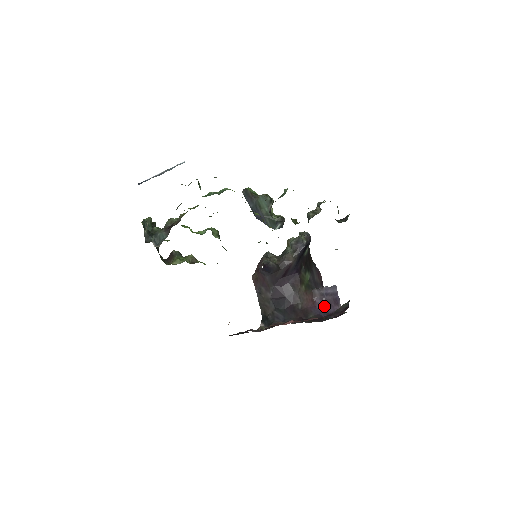
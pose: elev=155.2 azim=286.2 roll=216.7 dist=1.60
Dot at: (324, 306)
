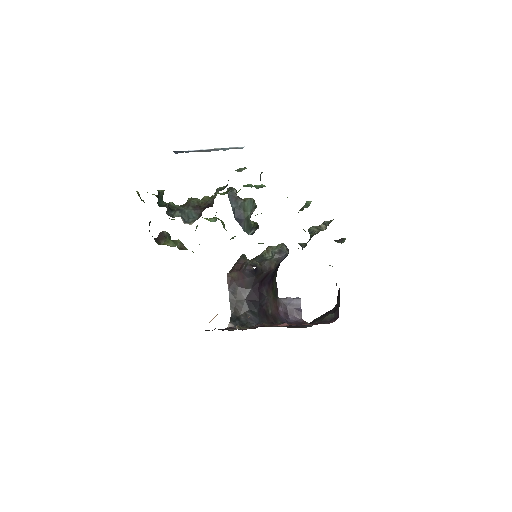
Dot at: (286, 315)
